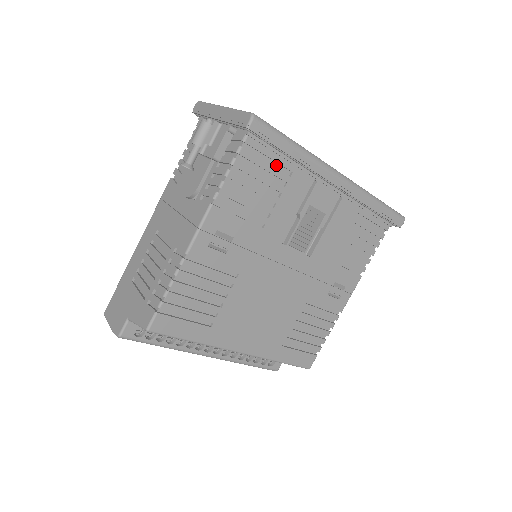
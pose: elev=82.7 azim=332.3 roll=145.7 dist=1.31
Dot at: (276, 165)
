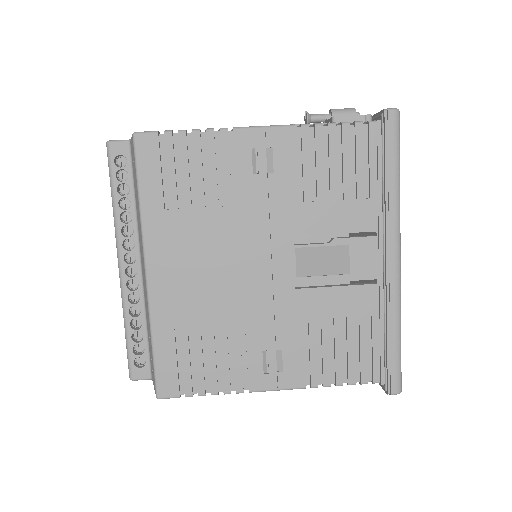
Dot at: (366, 176)
